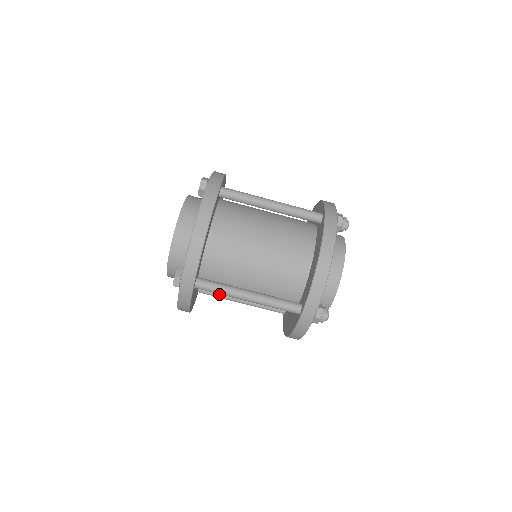
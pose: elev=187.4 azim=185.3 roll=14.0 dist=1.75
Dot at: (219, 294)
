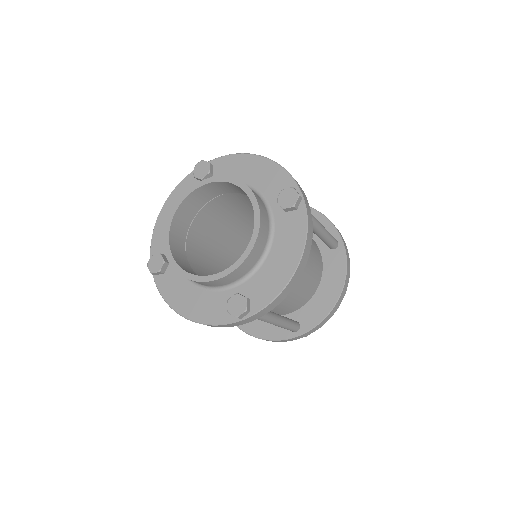
Dot at: occluded
